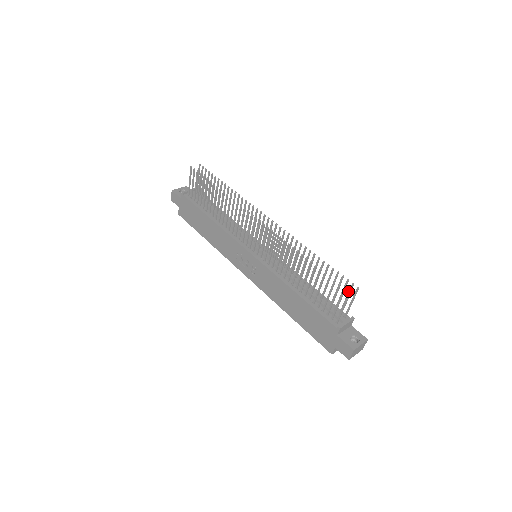
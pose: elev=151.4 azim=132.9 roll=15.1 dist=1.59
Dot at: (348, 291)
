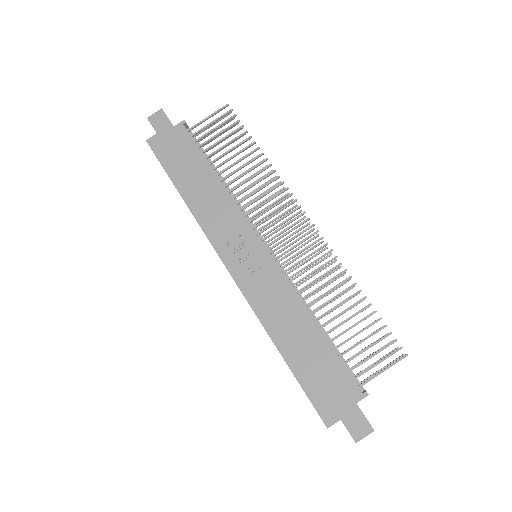
Dot at: (386, 354)
